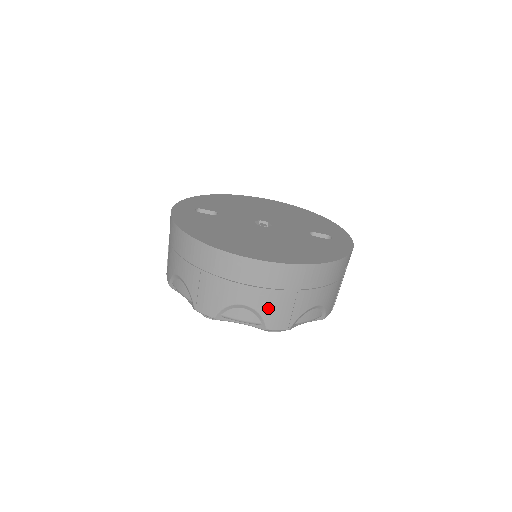
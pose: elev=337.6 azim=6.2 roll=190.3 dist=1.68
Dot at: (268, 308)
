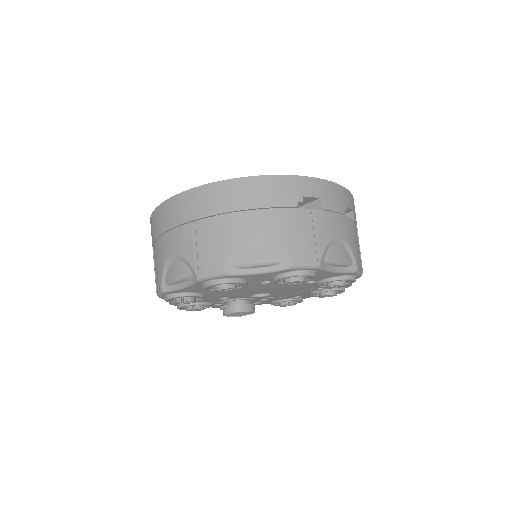
Dot at: (191, 248)
